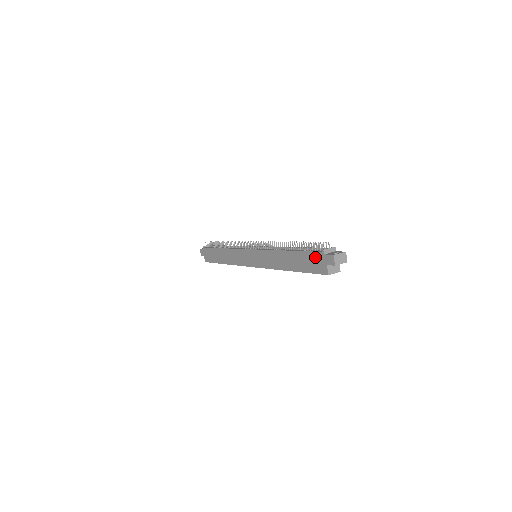
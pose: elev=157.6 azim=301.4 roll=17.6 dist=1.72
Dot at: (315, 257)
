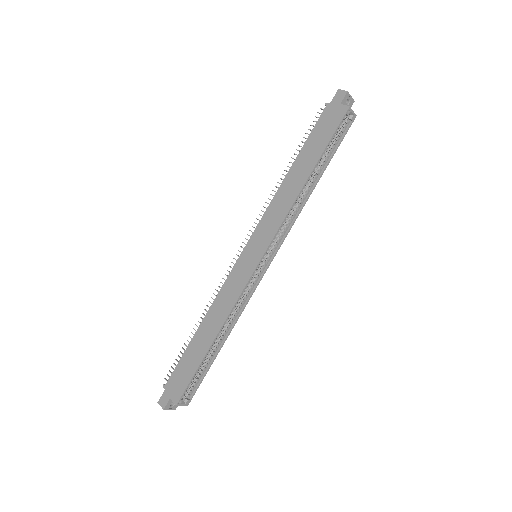
Dot at: (324, 119)
